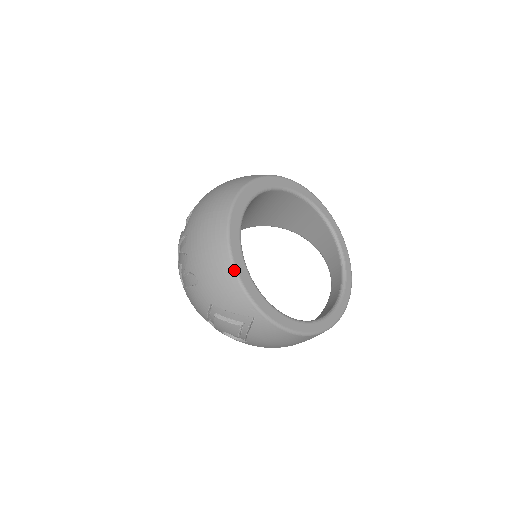
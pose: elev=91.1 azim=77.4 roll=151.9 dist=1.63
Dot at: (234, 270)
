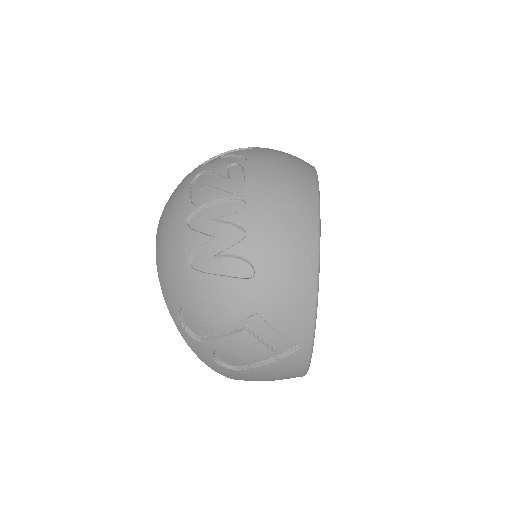
Dot at: (318, 280)
